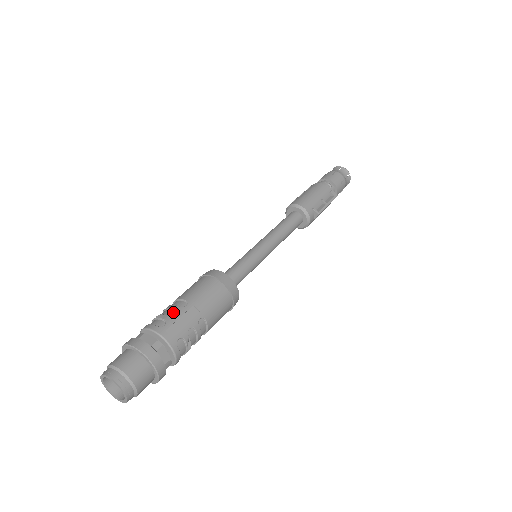
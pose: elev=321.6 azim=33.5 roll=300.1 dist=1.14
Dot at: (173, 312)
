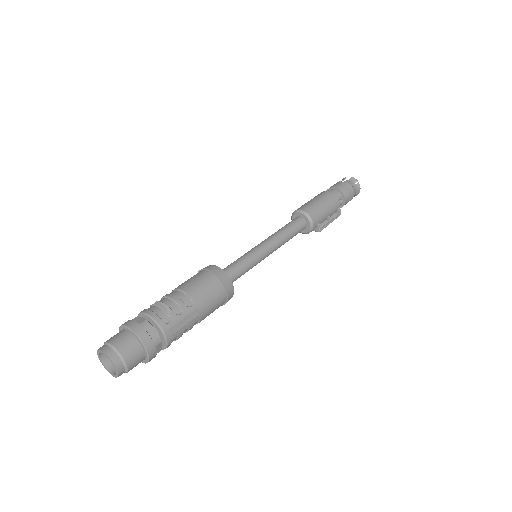
Dot at: (179, 309)
